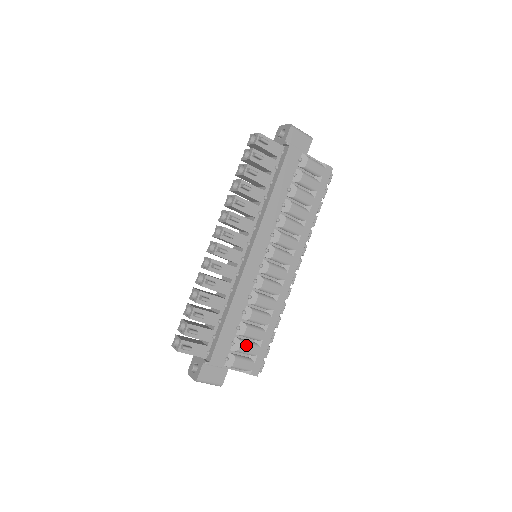
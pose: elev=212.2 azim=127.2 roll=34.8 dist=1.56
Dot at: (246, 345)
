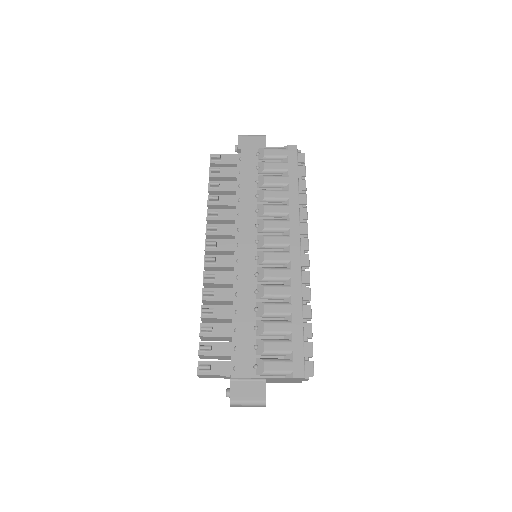
Dot at: (272, 343)
